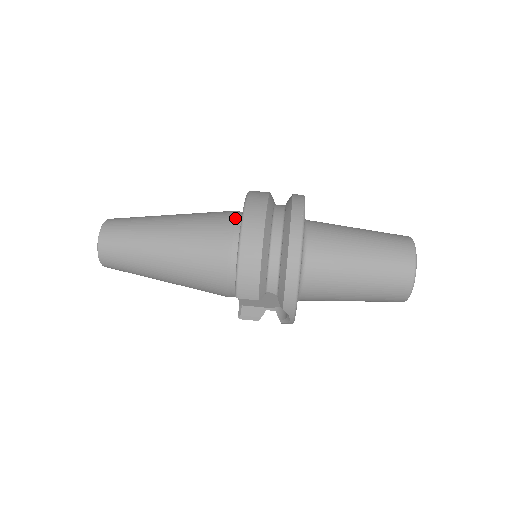
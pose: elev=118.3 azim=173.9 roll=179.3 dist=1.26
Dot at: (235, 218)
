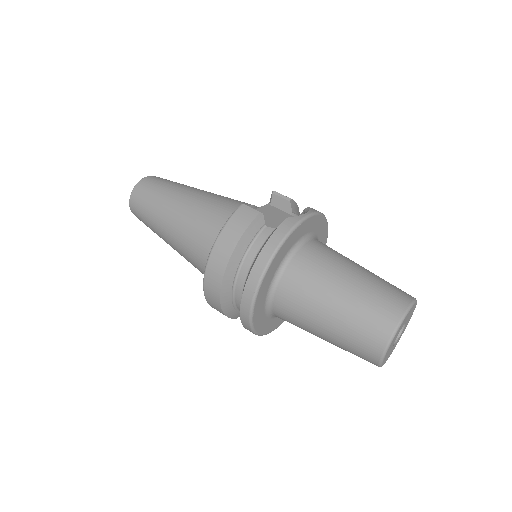
Dot at: occluded
